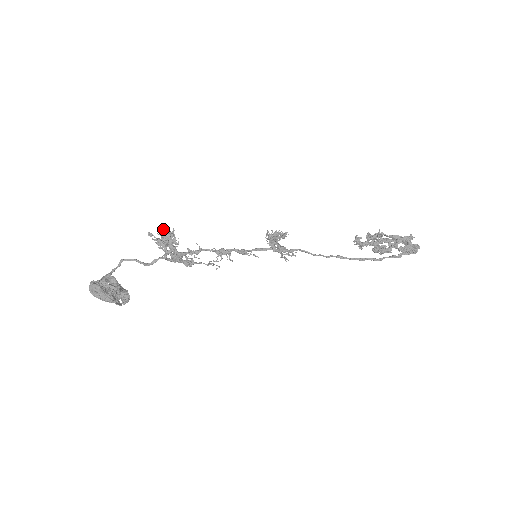
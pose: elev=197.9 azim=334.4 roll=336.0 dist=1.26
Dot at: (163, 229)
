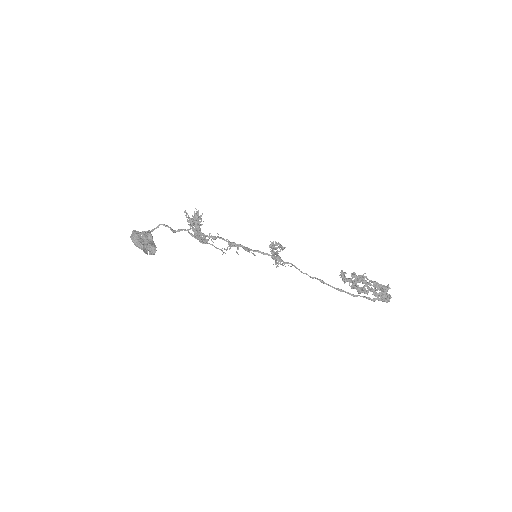
Dot at: (194, 211)
